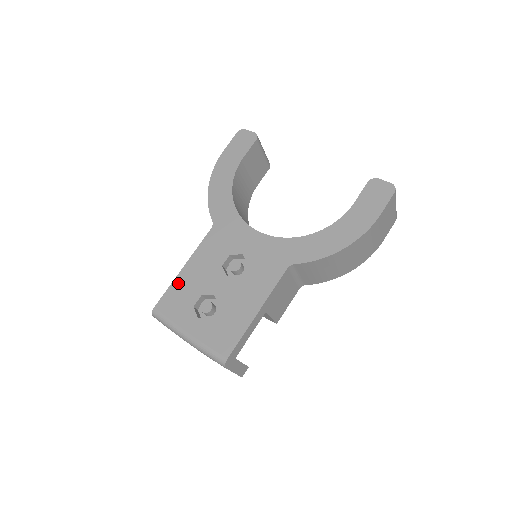
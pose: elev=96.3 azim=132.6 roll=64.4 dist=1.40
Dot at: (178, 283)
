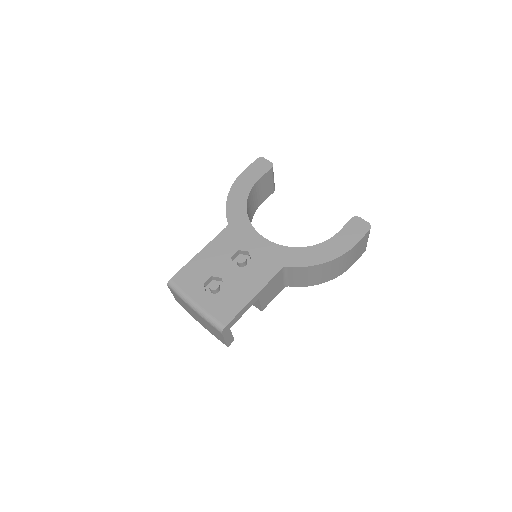
Dot at: (193, 264)
